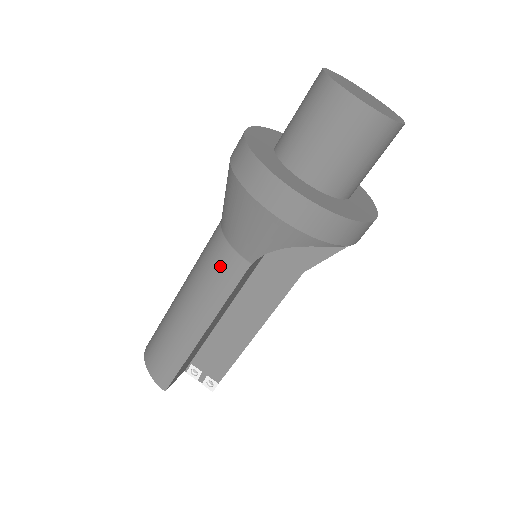
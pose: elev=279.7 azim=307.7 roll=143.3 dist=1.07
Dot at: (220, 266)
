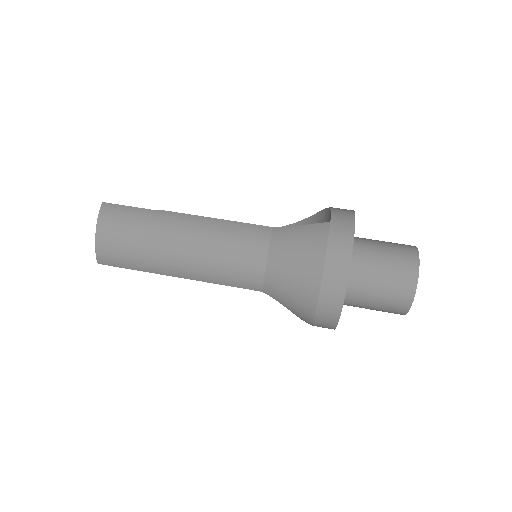
Dot at: (243, 273)
